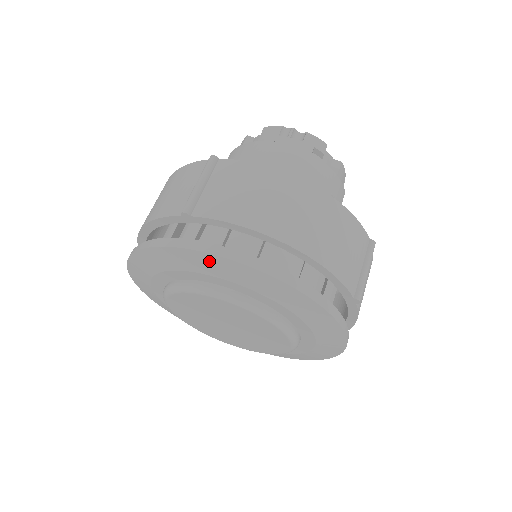
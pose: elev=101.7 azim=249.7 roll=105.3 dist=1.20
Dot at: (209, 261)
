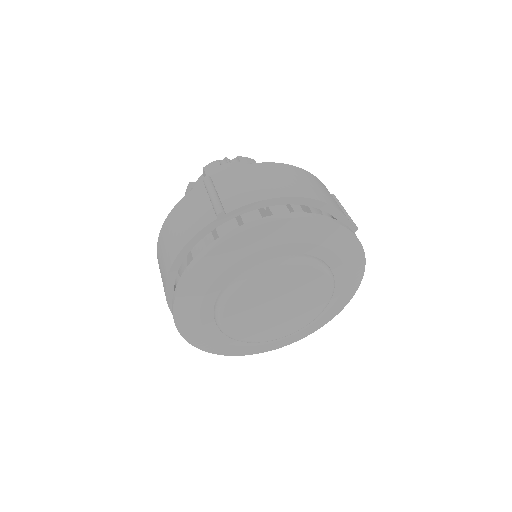
Dot at: (263, 232)
